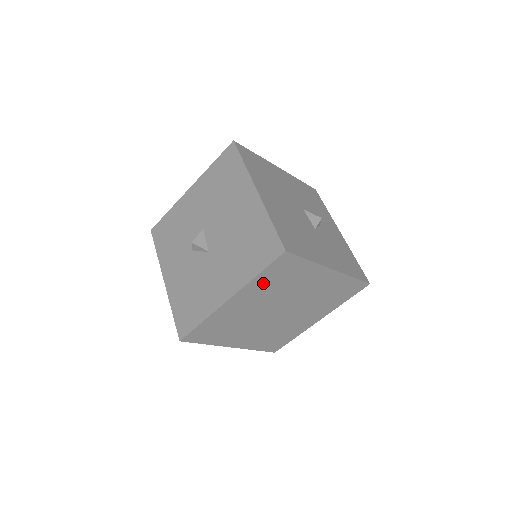
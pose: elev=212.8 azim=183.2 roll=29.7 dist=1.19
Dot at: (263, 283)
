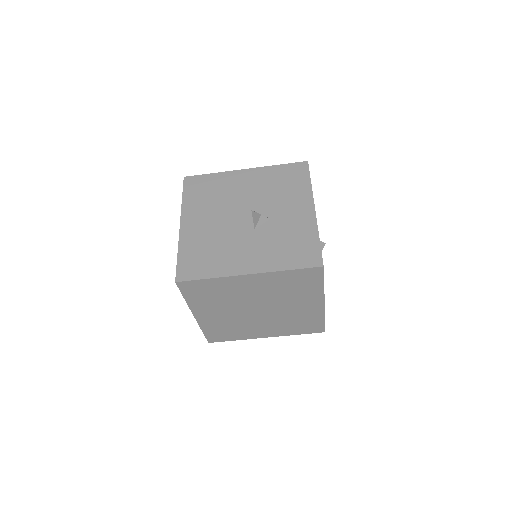
Dot at: (201, 301)
